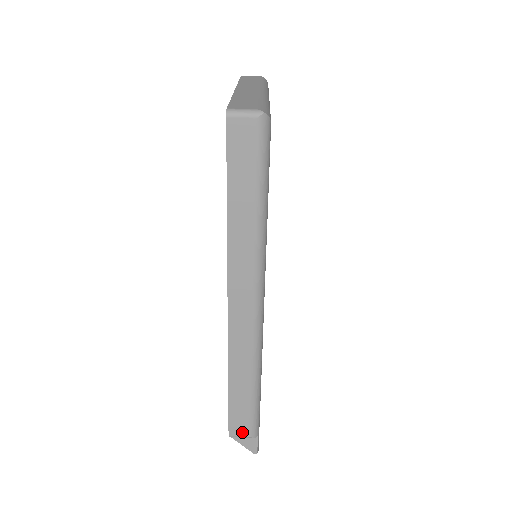
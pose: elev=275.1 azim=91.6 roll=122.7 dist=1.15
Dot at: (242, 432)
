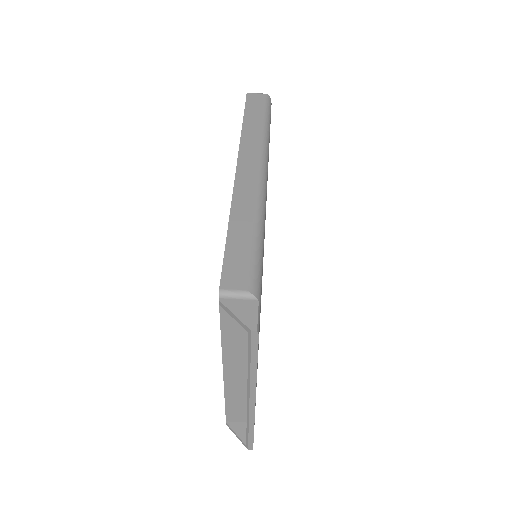
Dot at: (238, 284)
